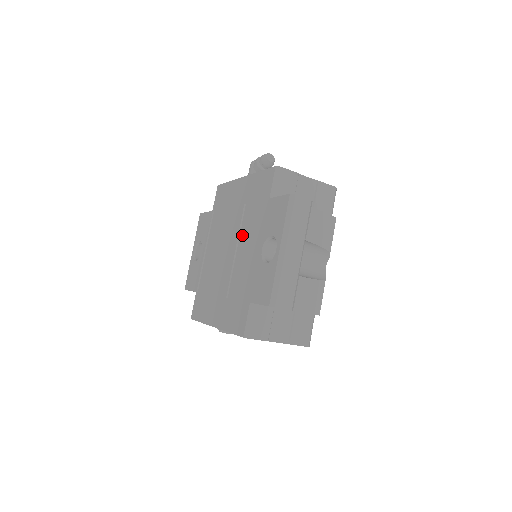
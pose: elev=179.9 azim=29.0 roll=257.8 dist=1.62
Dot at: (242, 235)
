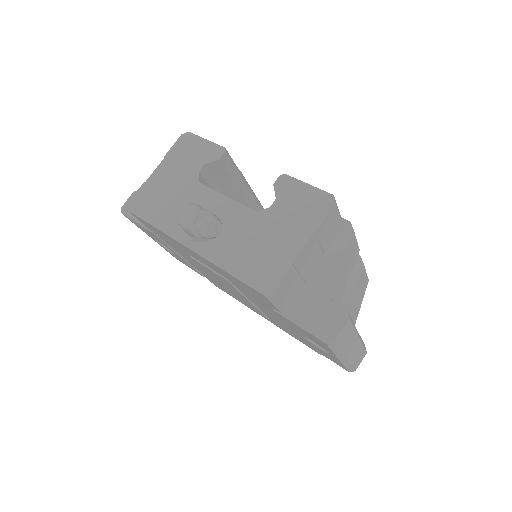
Dot at: occluded
